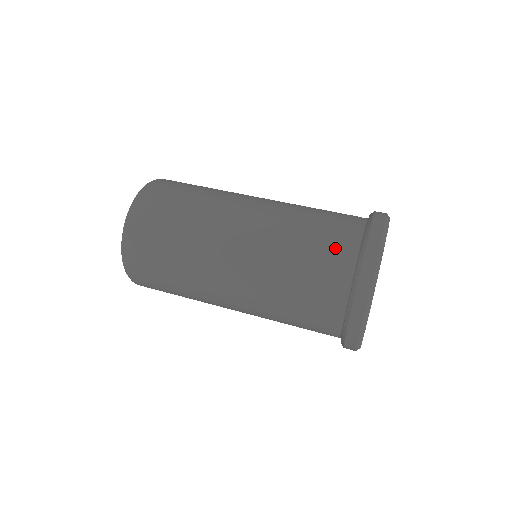
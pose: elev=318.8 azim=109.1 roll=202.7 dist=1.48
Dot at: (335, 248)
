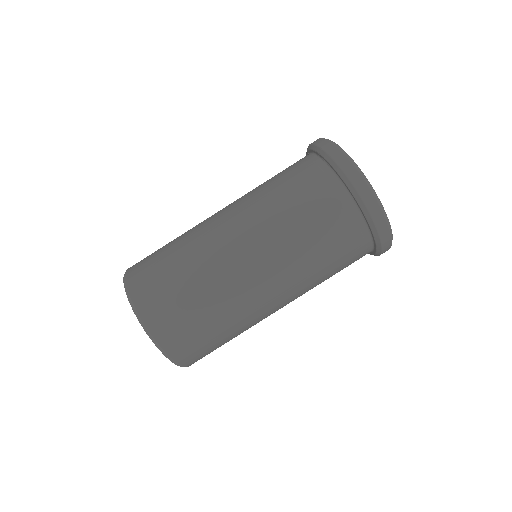
Dot at: (313, 182)
